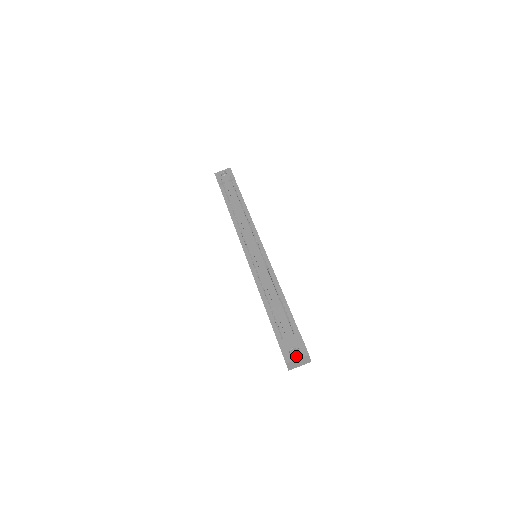
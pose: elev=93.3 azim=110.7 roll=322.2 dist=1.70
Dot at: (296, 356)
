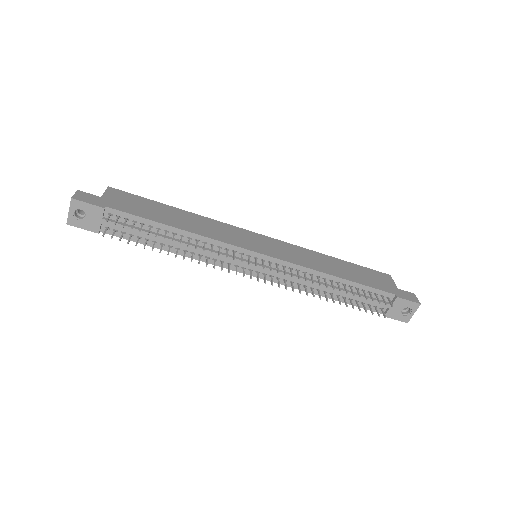
Dot at: (411, 313)
